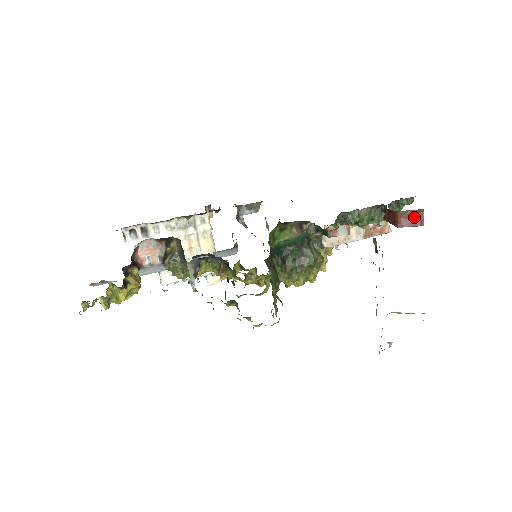
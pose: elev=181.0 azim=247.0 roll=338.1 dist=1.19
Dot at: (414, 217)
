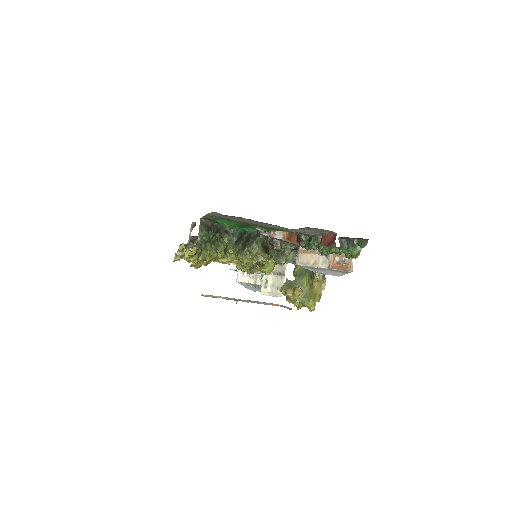
Dot at: (330, 239)
